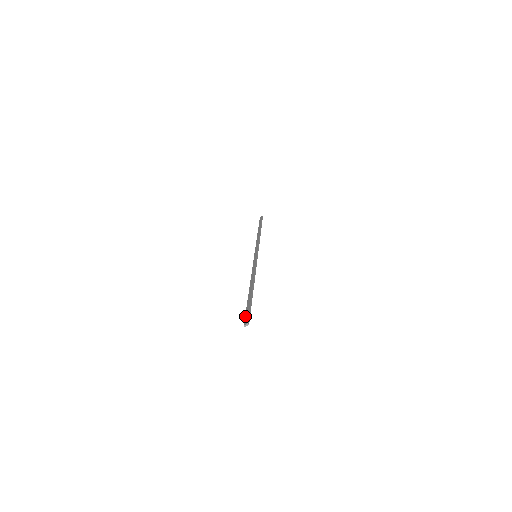
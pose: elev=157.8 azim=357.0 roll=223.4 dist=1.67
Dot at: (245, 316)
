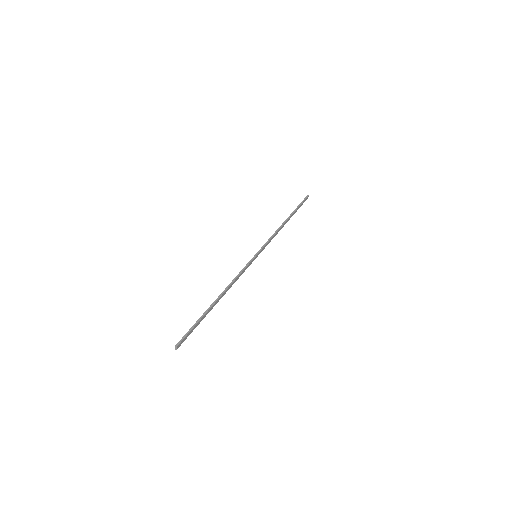
Dot at: (184, 337)
